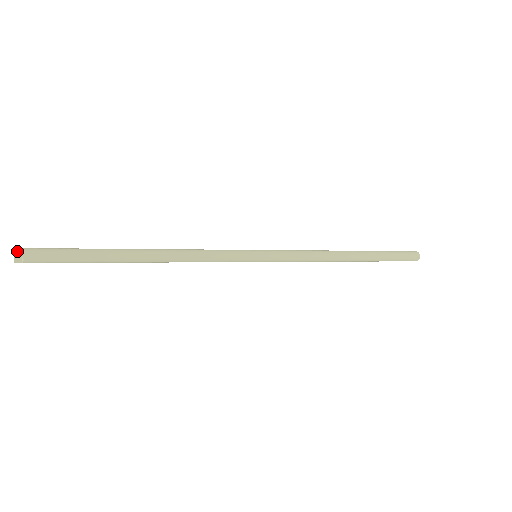
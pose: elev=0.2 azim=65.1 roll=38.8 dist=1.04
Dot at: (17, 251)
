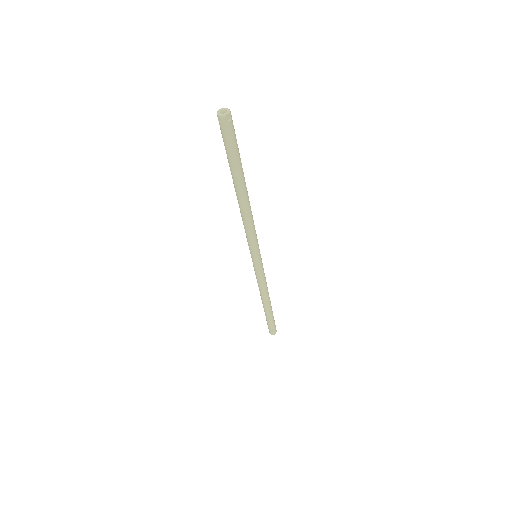
Dot at: (230, 111)
